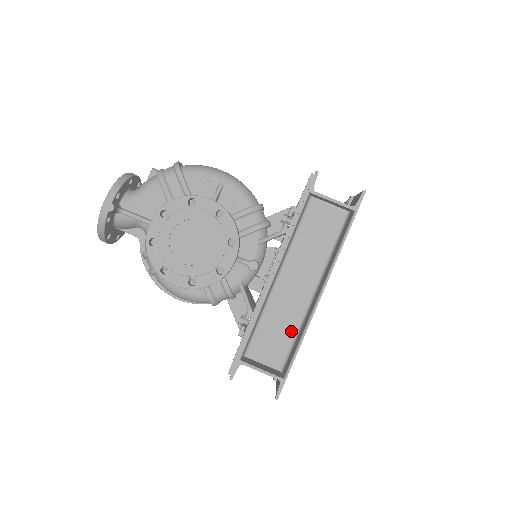
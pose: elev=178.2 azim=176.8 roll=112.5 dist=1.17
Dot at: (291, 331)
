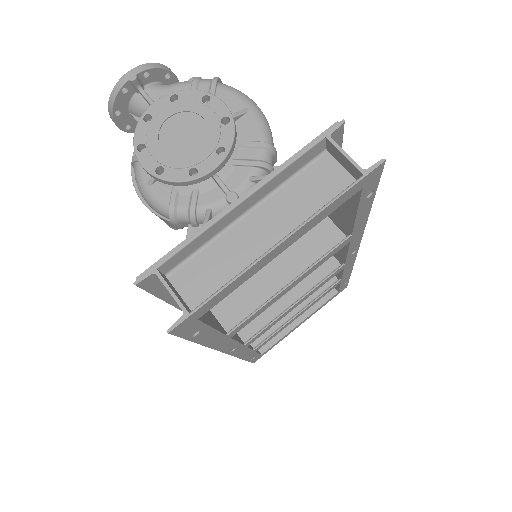
Dot at: (229, 275)
